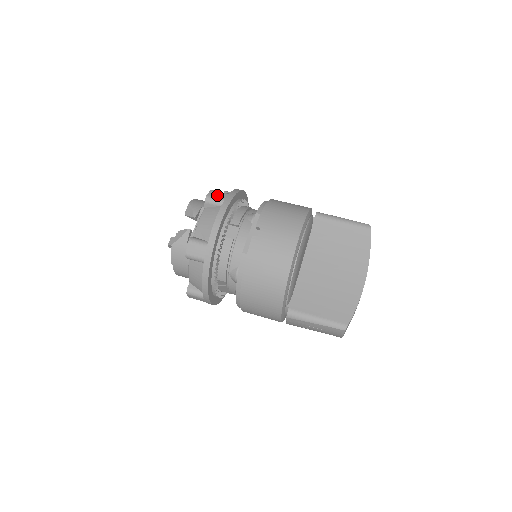
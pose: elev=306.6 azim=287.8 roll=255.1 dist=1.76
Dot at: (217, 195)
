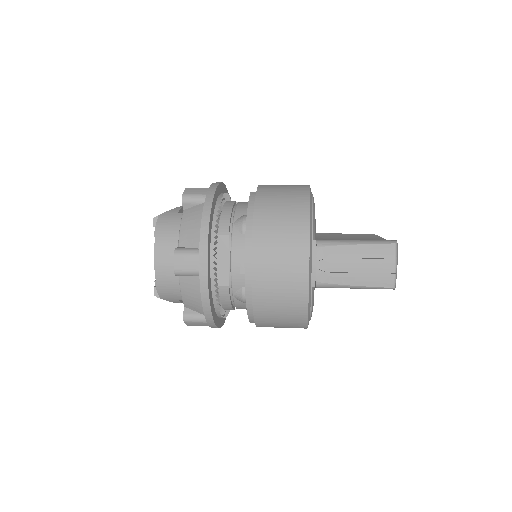
Dot at: occluded
